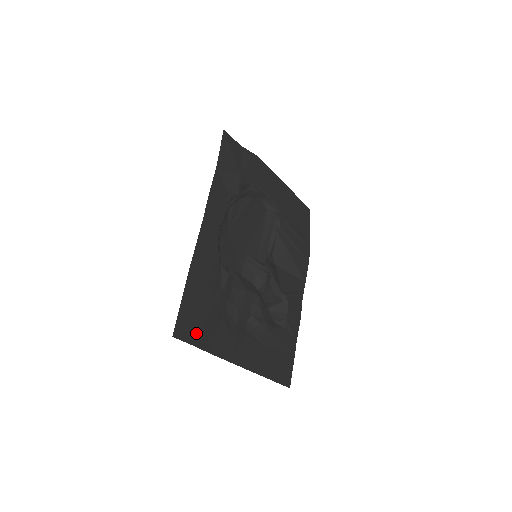
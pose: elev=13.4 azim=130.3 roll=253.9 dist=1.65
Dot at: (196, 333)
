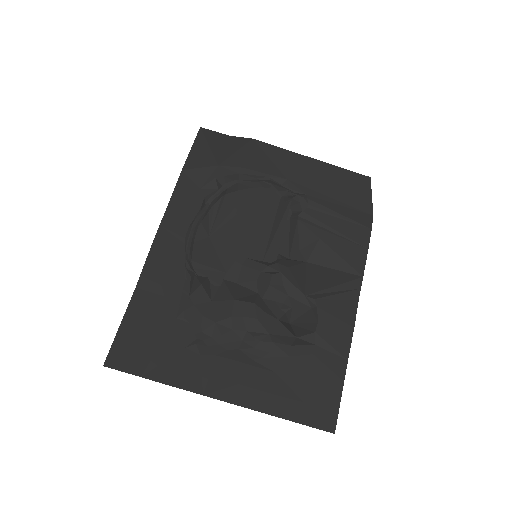
Dot at: (142, 360)
